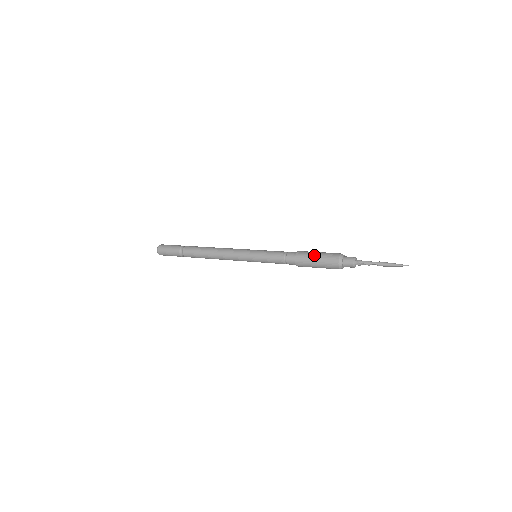
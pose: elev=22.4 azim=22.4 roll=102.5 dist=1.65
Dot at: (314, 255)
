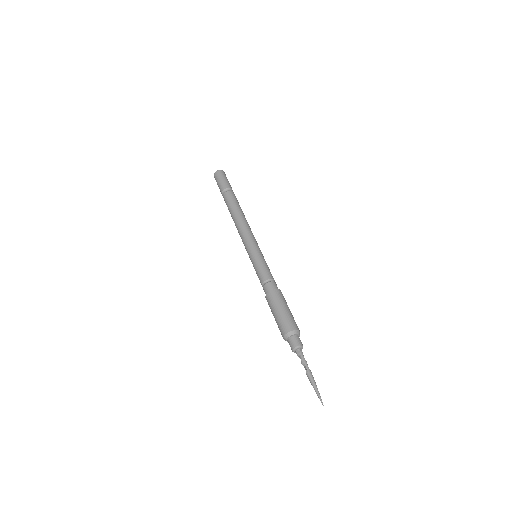
Dot at: (284, 306)
